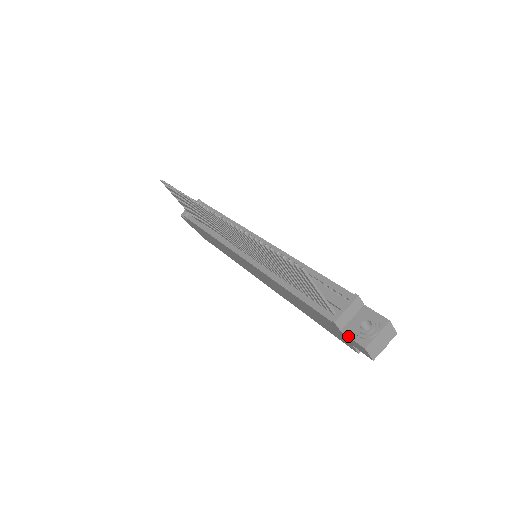
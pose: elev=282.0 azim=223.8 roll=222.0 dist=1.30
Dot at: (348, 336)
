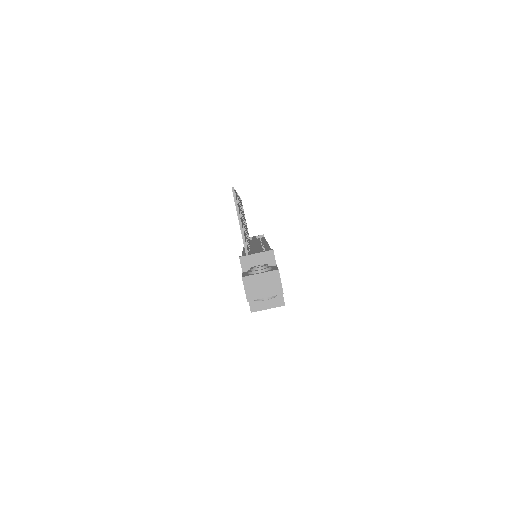
Dot at: (242, 273)
